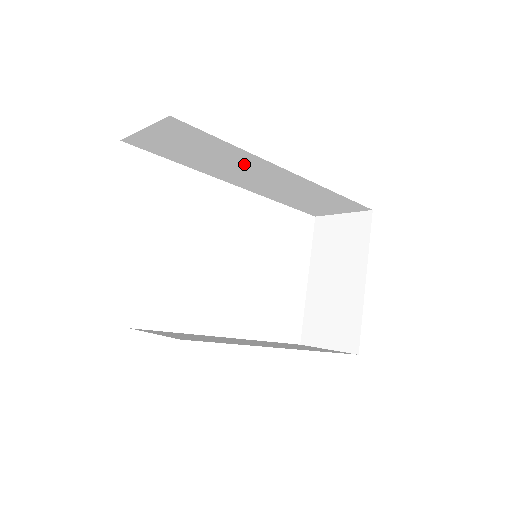
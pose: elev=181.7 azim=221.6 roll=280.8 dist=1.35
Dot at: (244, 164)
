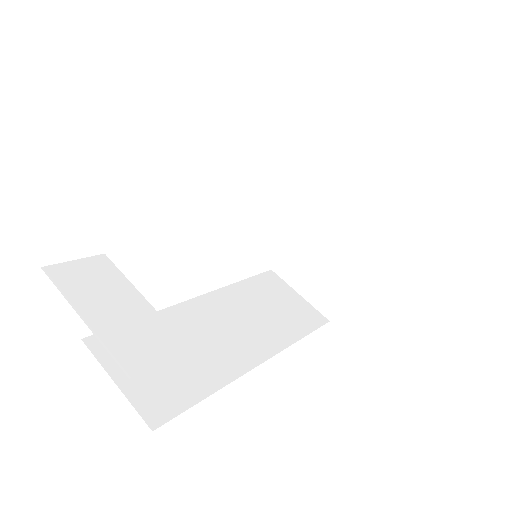
Dot at: occluded
